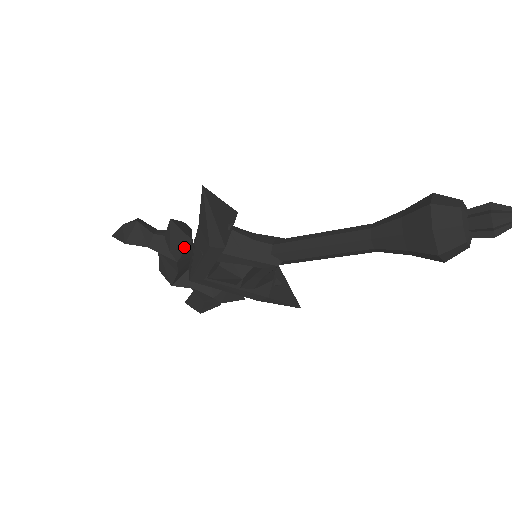
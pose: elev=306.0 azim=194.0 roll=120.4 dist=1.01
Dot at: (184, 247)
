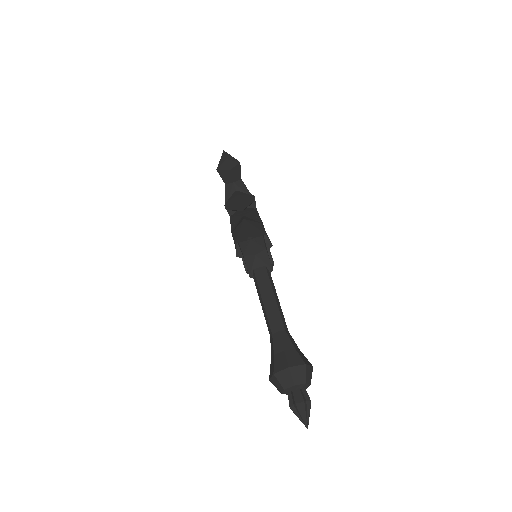
Dot at: (235, 209)
